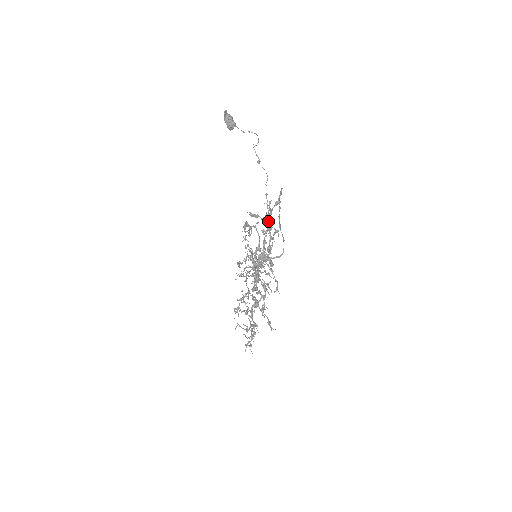
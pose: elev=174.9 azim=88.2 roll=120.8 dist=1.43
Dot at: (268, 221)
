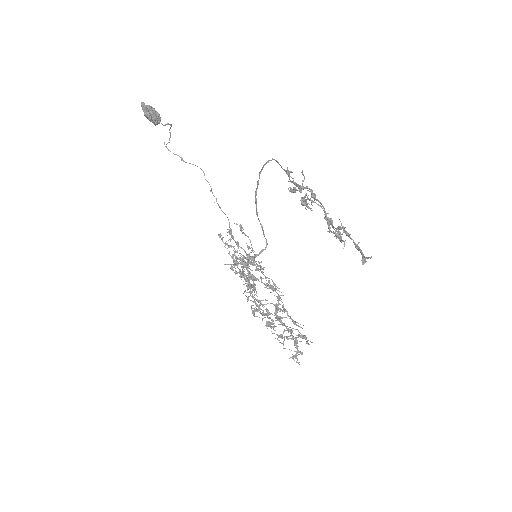
Dot at: (310, 189)
